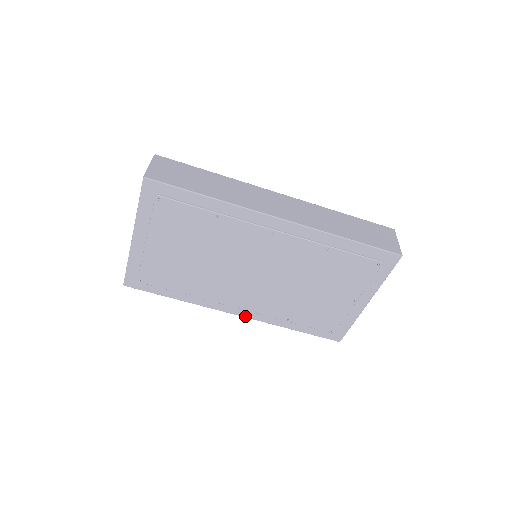
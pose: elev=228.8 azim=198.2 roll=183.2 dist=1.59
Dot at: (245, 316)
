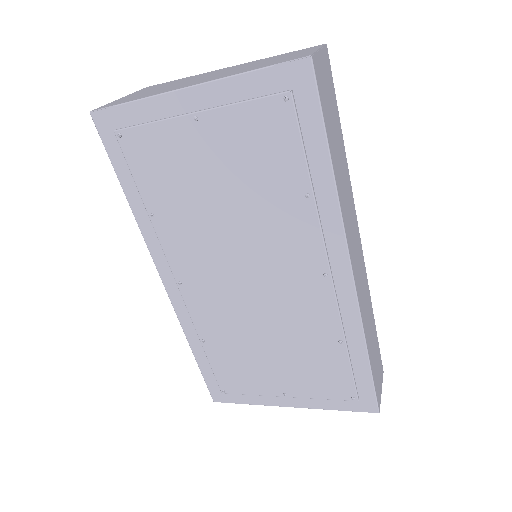
Dot at: (169, 293)
